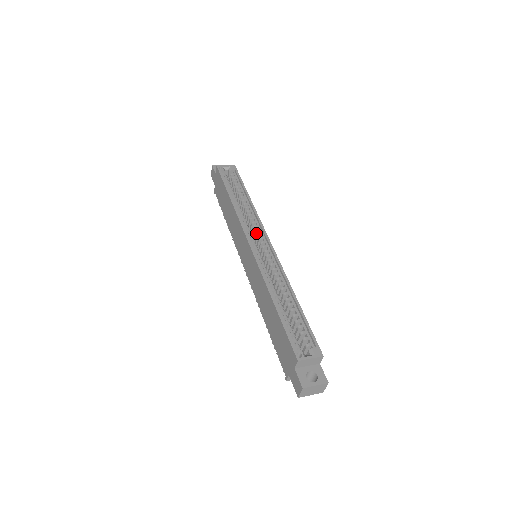
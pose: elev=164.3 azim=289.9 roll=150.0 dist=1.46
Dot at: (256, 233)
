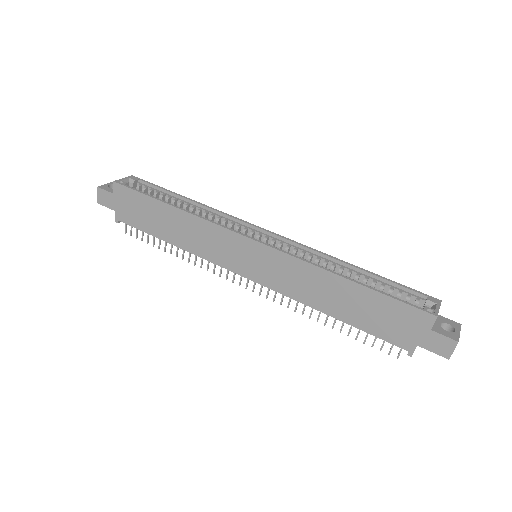
Dot at: (238, 231)
